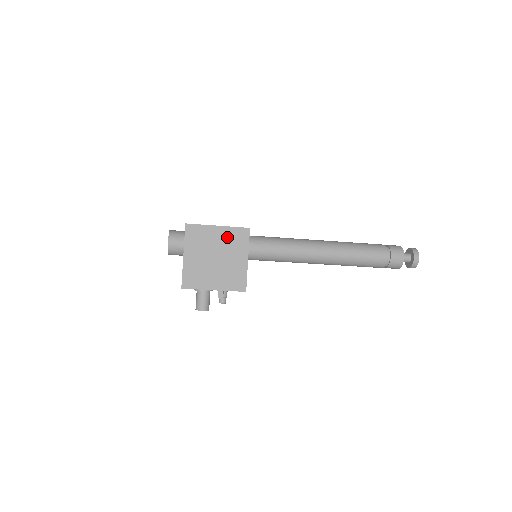
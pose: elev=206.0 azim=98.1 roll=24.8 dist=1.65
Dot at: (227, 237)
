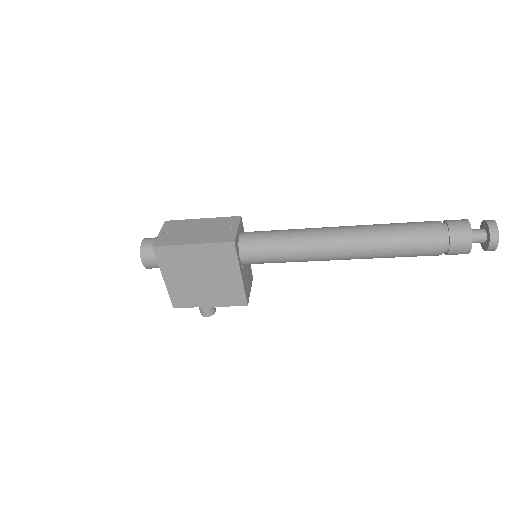
Dot at: (208, 255)
